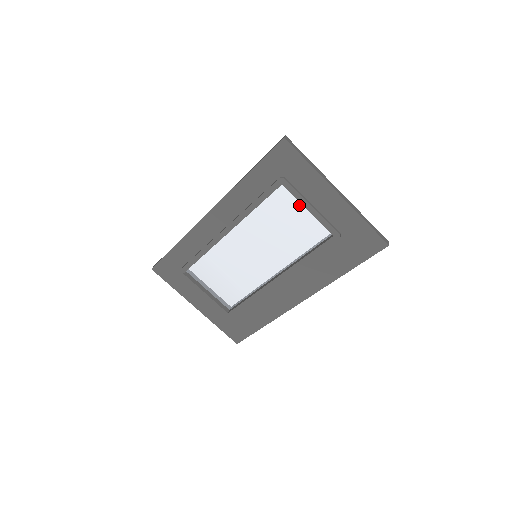
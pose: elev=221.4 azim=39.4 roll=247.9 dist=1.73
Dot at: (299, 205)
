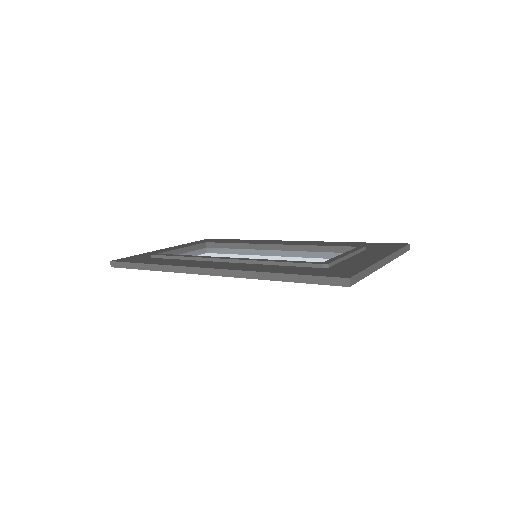
Dot at: occluded
